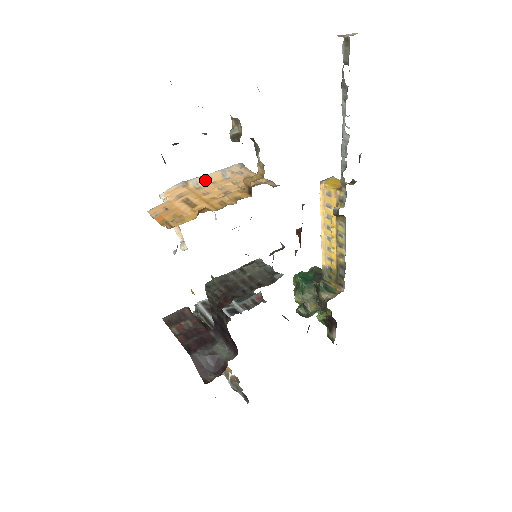
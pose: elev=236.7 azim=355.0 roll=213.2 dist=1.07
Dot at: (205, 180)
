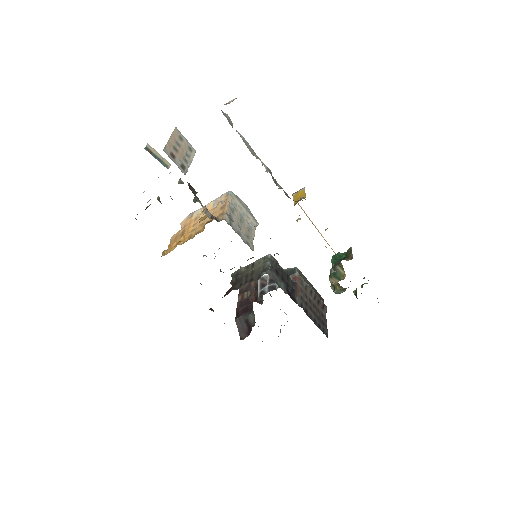
Dot at: occluded
